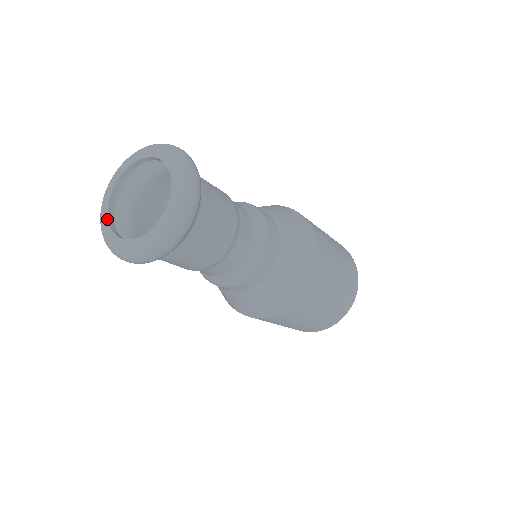
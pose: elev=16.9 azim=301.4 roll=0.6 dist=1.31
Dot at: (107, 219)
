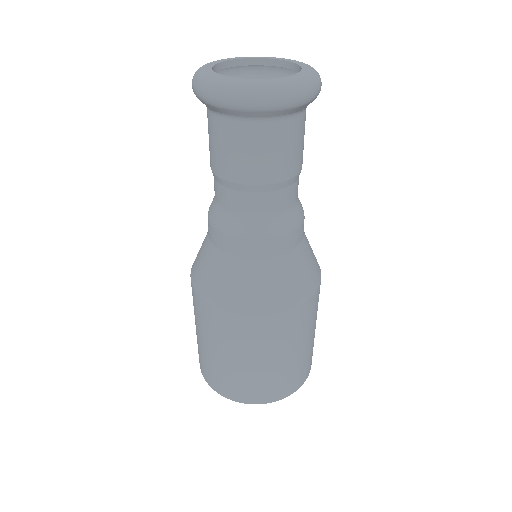
Dot at: (212, 71)
